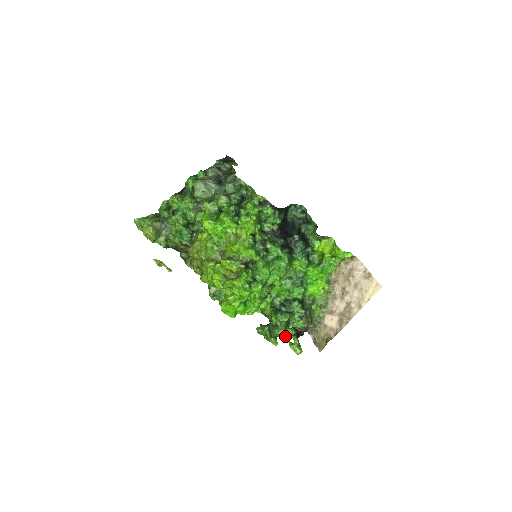
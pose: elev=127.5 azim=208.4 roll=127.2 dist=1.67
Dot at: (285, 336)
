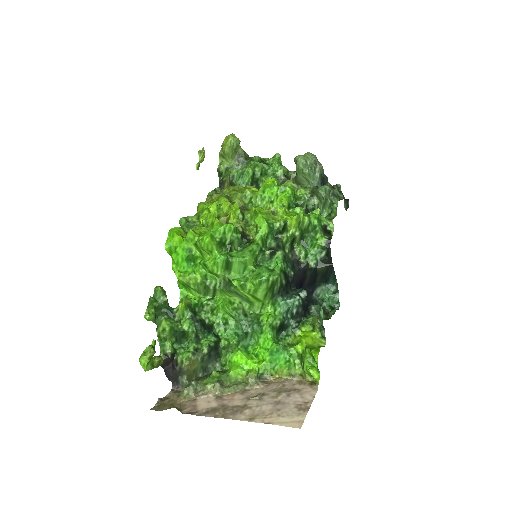
Dot at: (160, 338)
